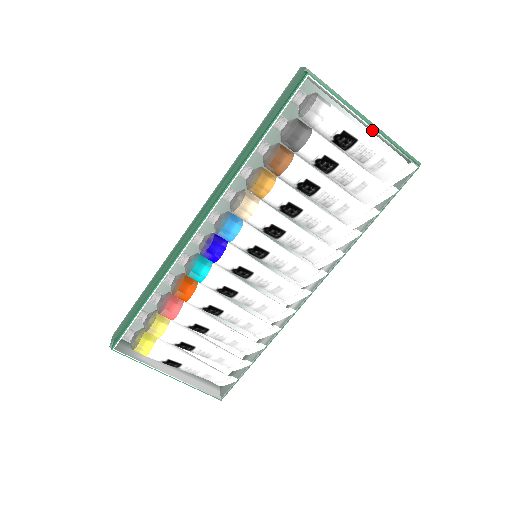
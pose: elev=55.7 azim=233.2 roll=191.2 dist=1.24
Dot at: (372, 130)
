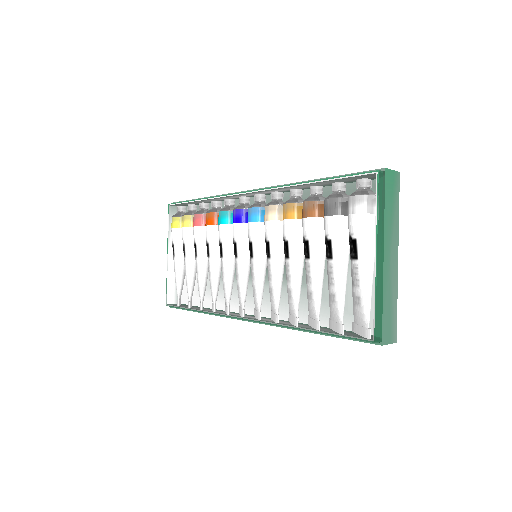
Dot at: (380, 270)
